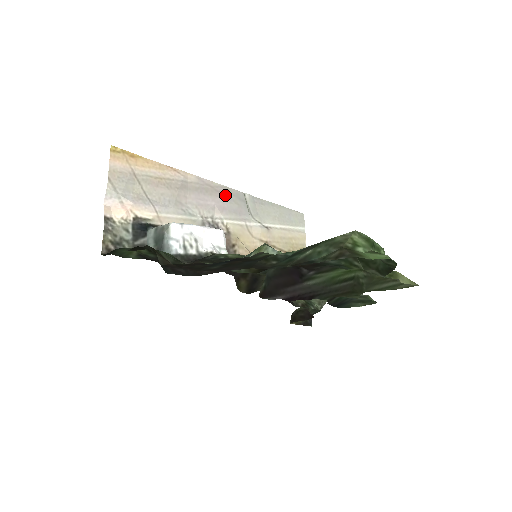
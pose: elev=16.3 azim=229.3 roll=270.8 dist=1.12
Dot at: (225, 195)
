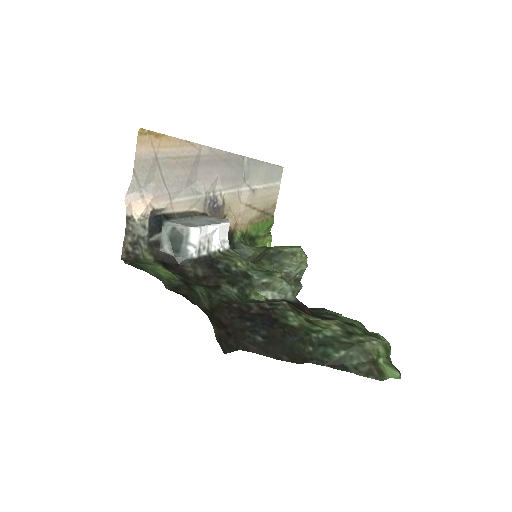
Dot at: (228, 163)
